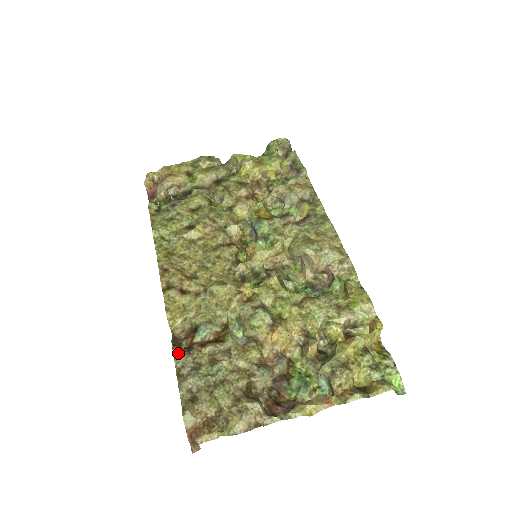
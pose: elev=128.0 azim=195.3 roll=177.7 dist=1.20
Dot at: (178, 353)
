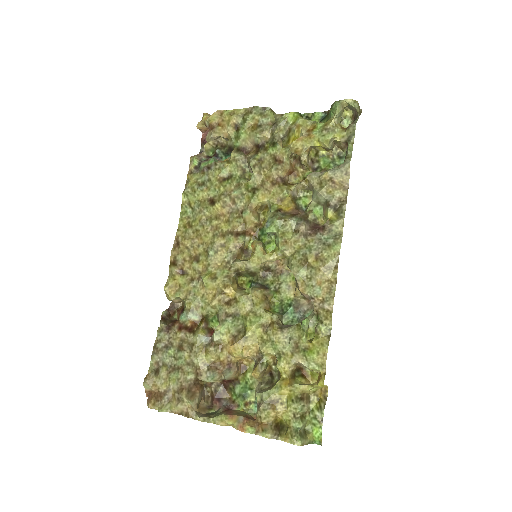
Dot at: (161, 328)
